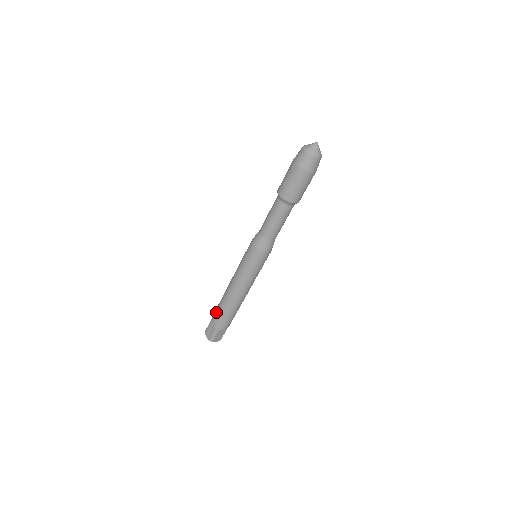
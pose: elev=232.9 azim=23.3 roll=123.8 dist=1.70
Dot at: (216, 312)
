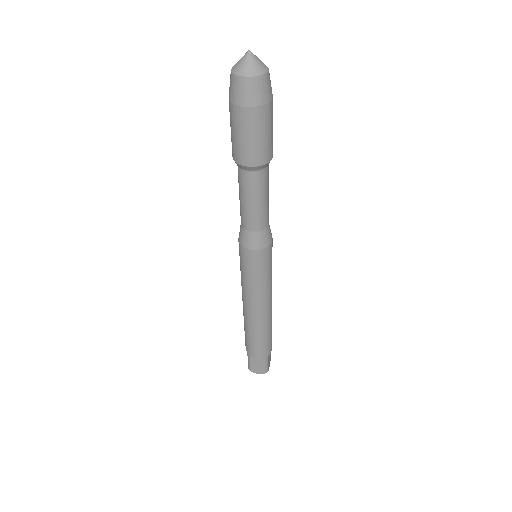
Dot at: occluded
